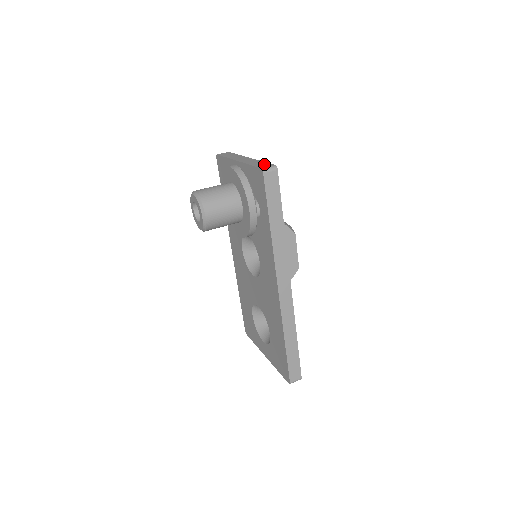
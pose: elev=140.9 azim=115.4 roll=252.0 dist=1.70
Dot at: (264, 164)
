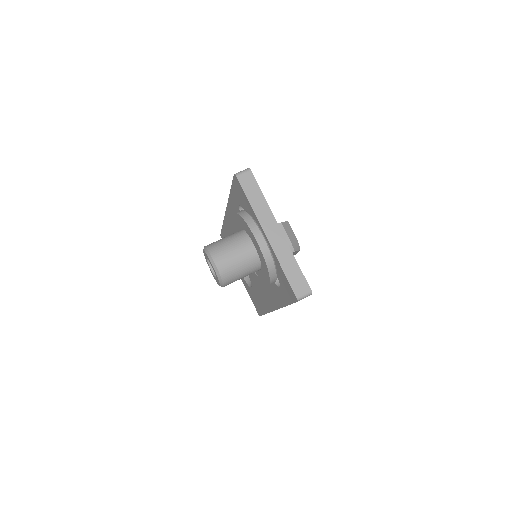
Dot at: (299, 280)
